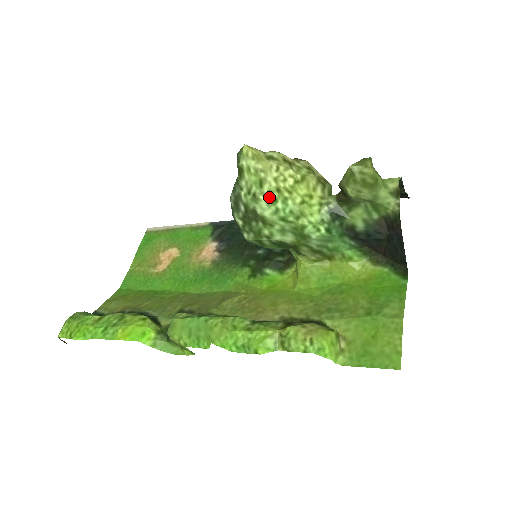
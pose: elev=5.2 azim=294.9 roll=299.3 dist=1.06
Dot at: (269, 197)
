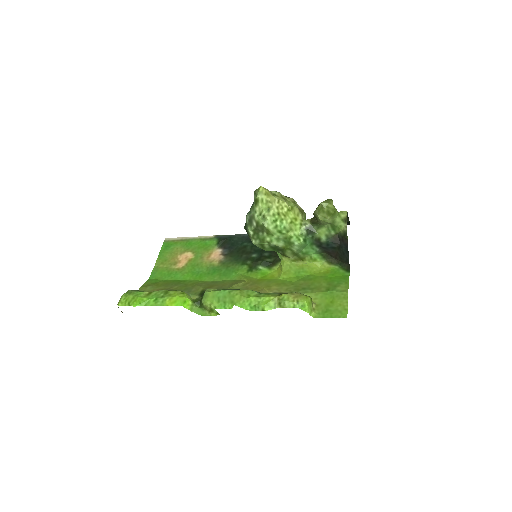
Dot at: (273, 218)
